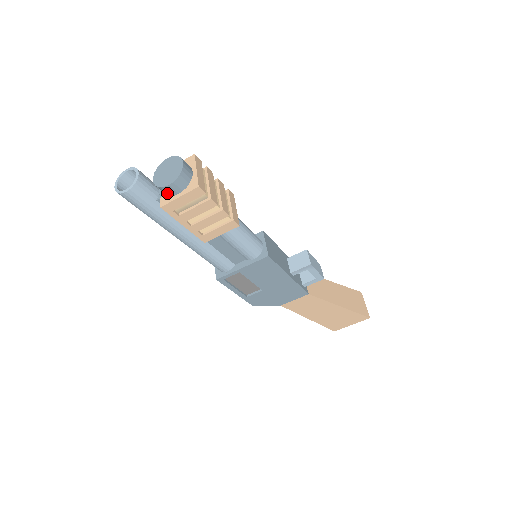
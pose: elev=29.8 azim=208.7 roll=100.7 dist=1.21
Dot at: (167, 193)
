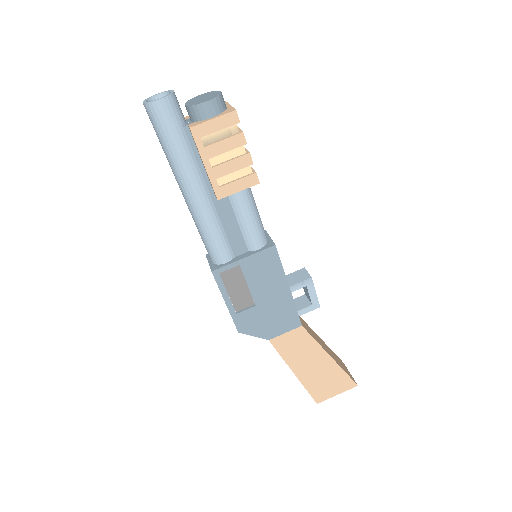
Dot at: (199, 116)
